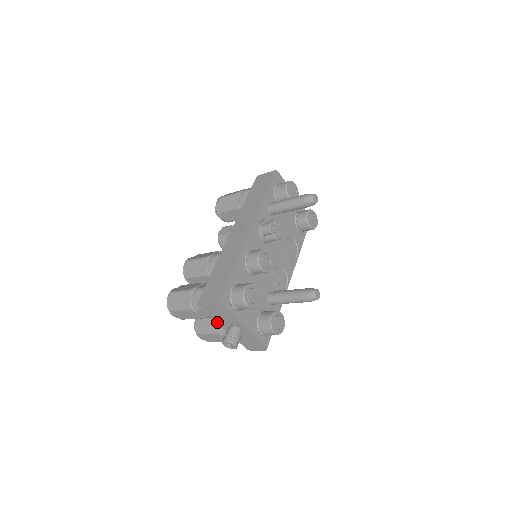
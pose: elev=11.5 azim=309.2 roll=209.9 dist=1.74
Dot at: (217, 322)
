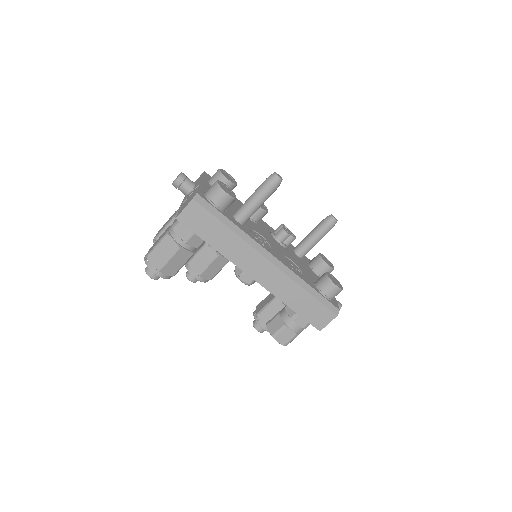
Dot at: occluded
